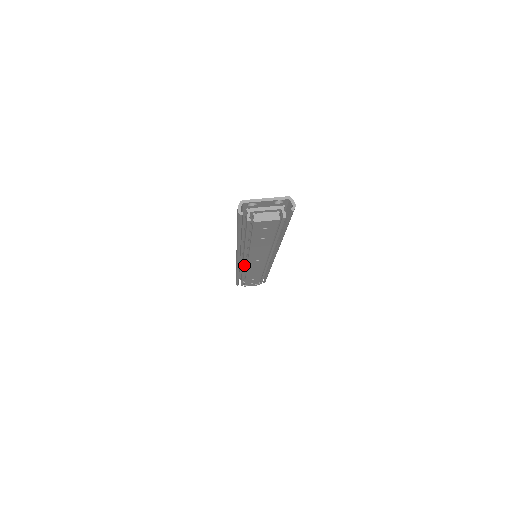
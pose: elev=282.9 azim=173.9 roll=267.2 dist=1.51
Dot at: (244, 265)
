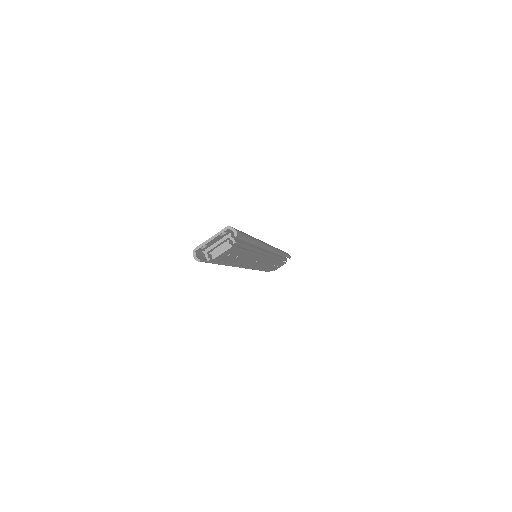
Dot at: (251, 267)
